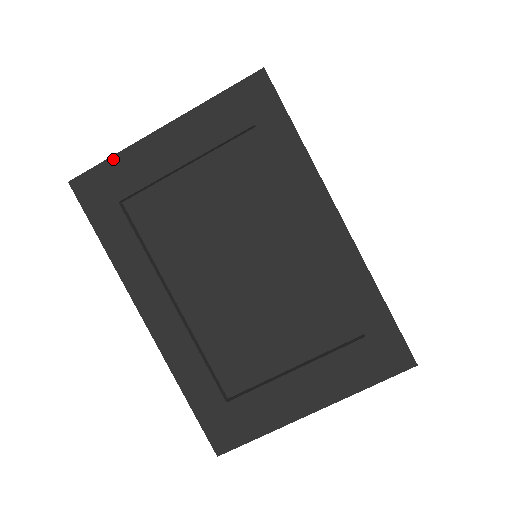
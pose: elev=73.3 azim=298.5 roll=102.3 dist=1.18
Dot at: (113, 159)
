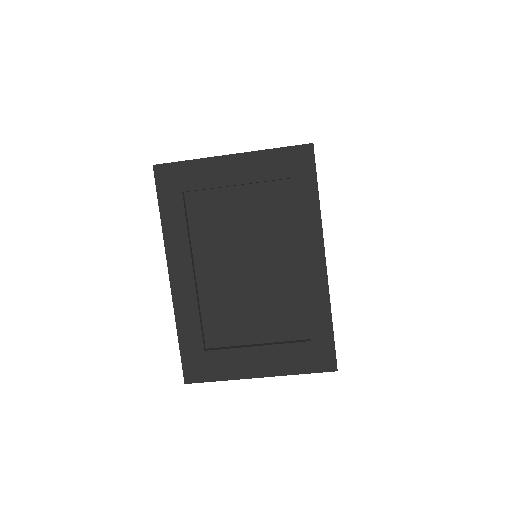
Dot at: (190, 162)
